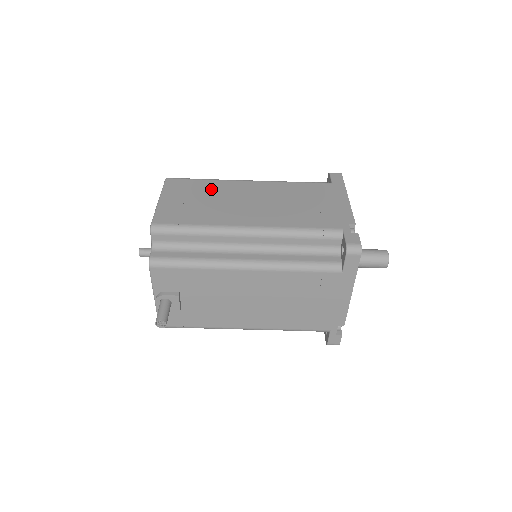
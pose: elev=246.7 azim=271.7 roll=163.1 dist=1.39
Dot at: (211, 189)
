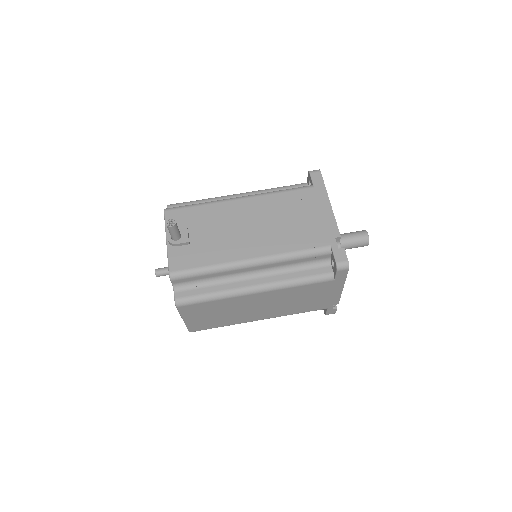
Dot at: occluded
